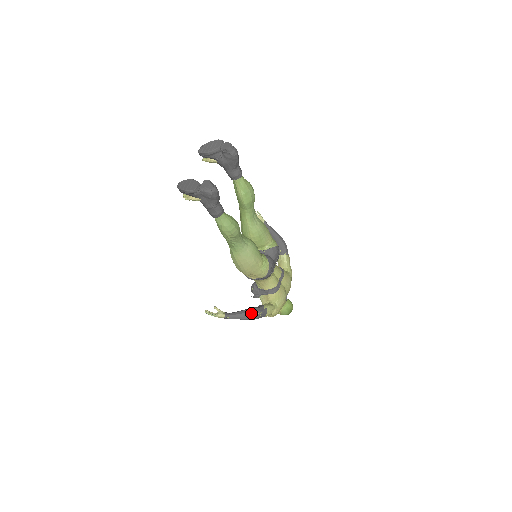
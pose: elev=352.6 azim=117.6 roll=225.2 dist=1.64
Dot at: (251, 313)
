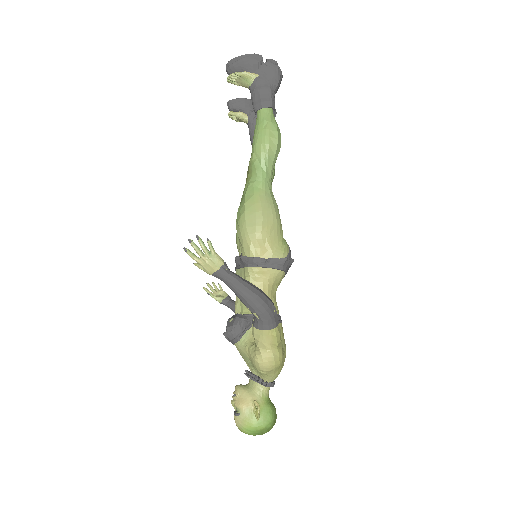
Dot at: (263, 292)
